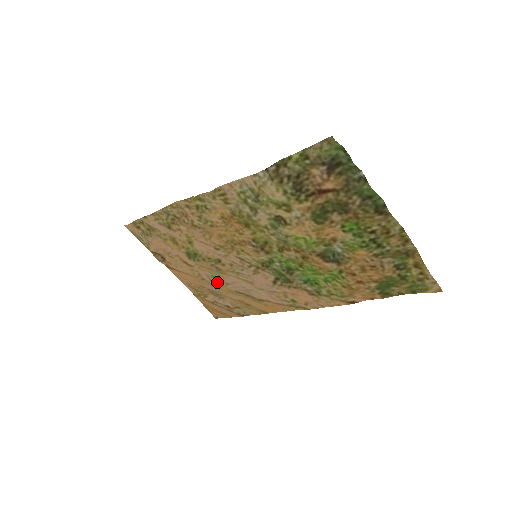
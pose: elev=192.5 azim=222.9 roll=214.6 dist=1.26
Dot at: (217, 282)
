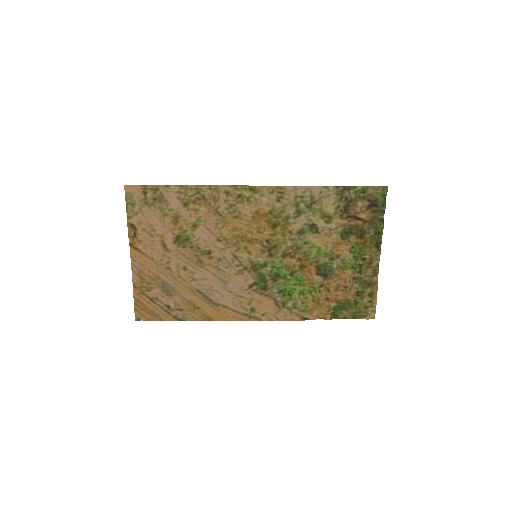
Dot at: (183, 275)
